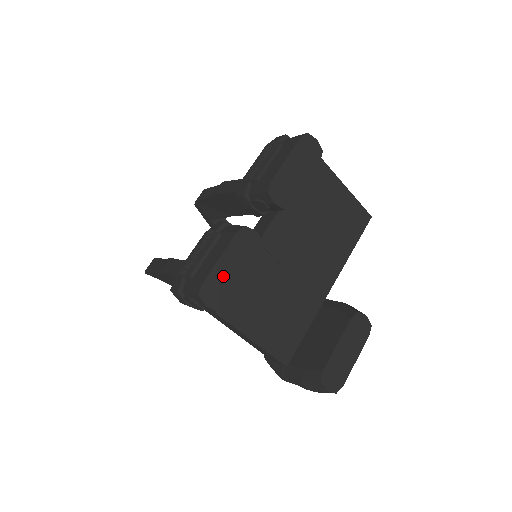
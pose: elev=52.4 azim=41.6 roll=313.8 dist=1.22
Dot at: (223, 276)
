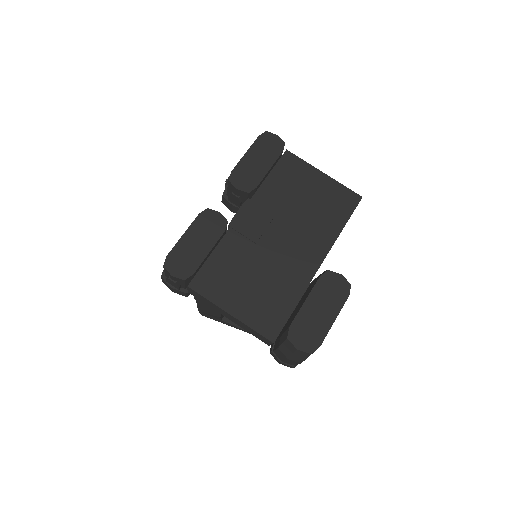
Dot at: (187, 250)
